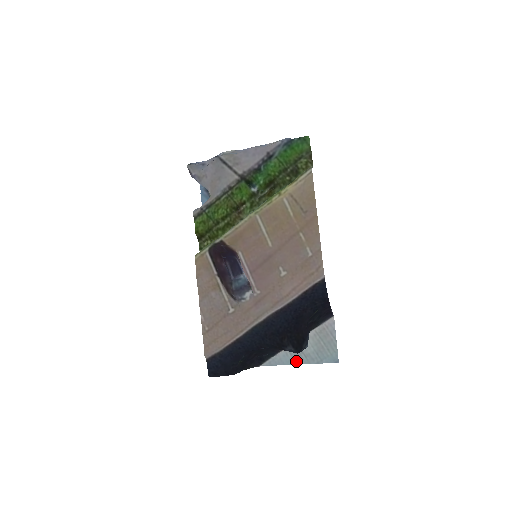
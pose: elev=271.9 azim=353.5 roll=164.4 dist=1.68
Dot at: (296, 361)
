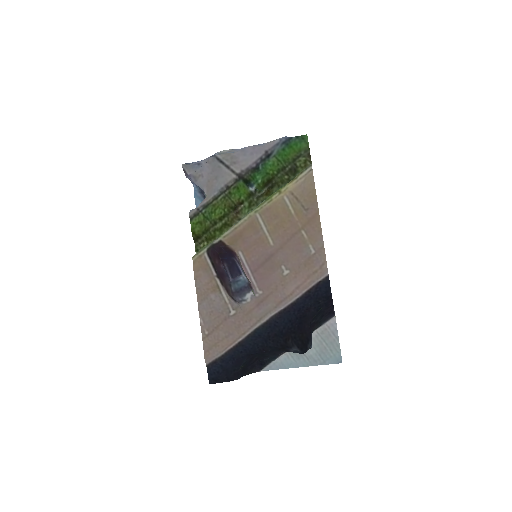
Dot at: (298, 364)
